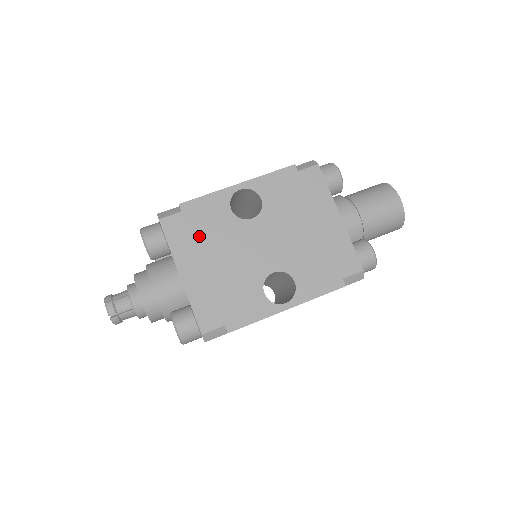
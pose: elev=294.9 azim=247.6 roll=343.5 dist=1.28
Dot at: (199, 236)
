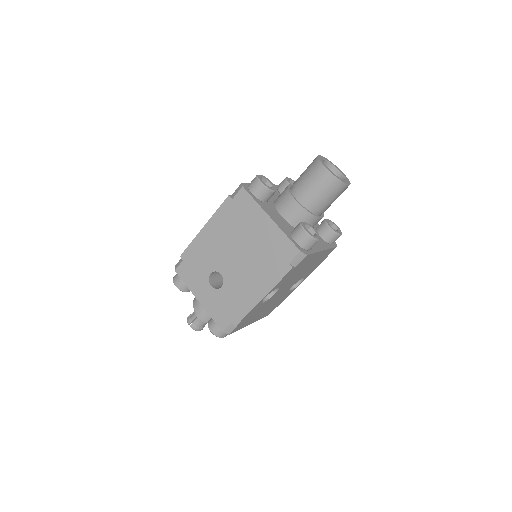
Dot at: (252, 317)
